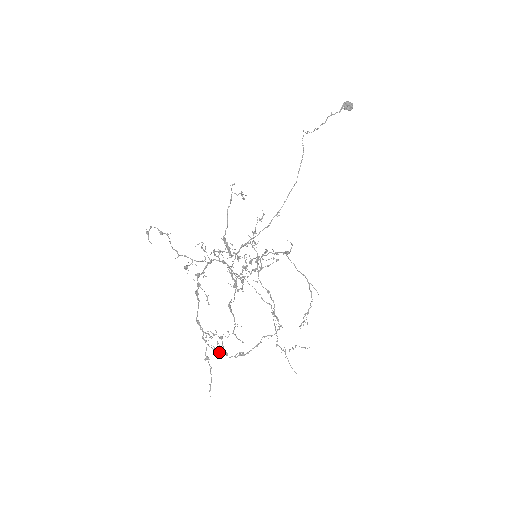
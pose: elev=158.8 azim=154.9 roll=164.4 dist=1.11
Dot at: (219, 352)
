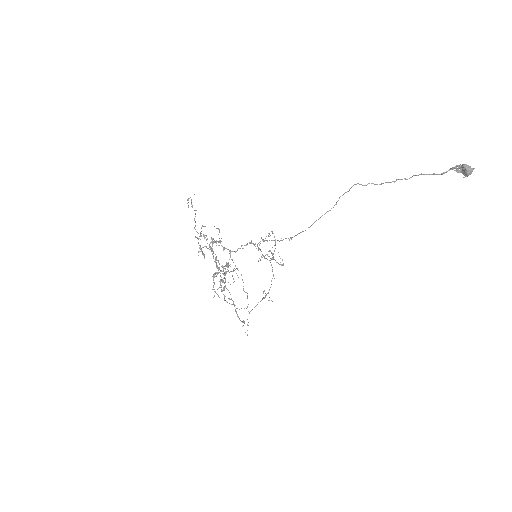
Dot at: occluded
